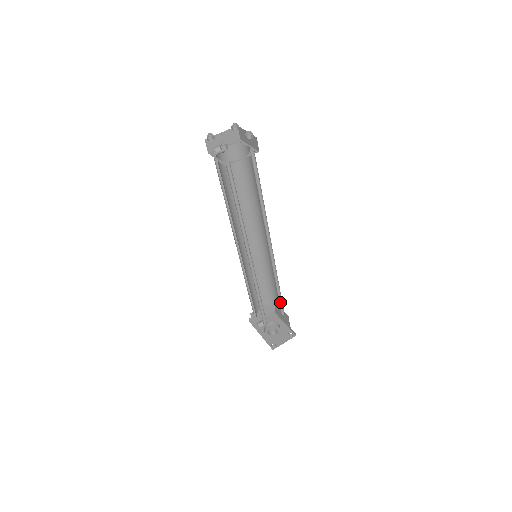
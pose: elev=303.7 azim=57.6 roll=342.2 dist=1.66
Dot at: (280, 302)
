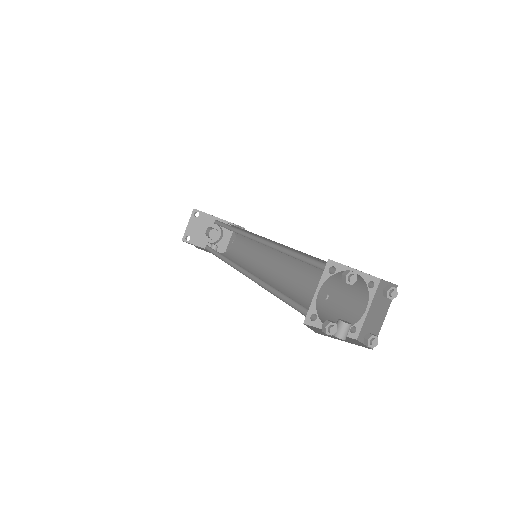
Dot at: occluded
